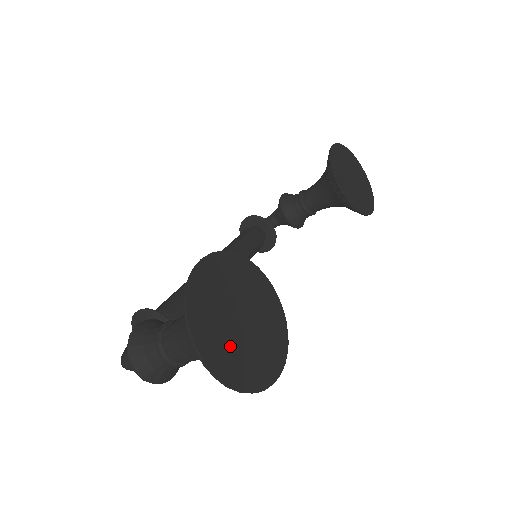
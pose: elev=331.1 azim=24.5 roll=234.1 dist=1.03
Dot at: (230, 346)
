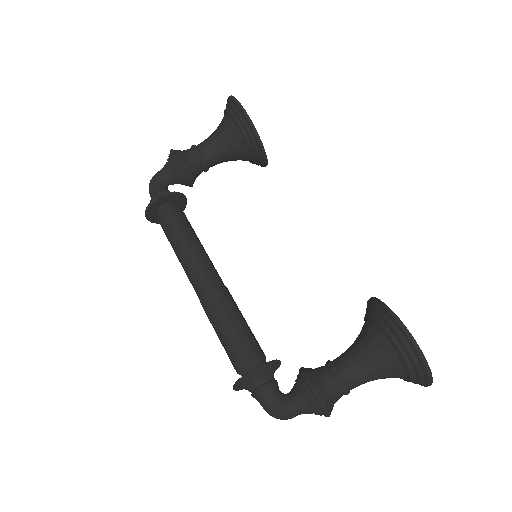
Dot at: occluded
